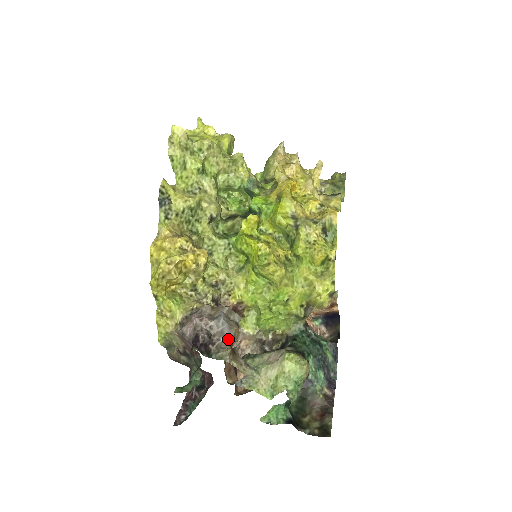
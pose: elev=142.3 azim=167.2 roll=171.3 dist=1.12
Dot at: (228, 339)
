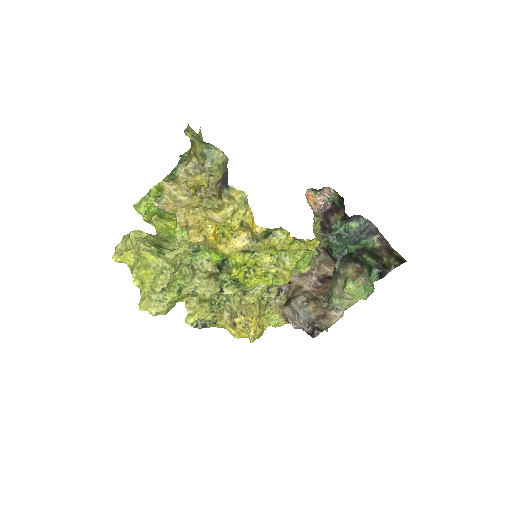
Dot at: (317, 319)
